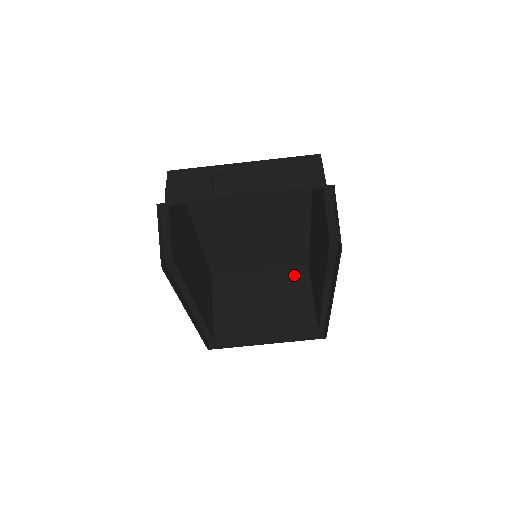
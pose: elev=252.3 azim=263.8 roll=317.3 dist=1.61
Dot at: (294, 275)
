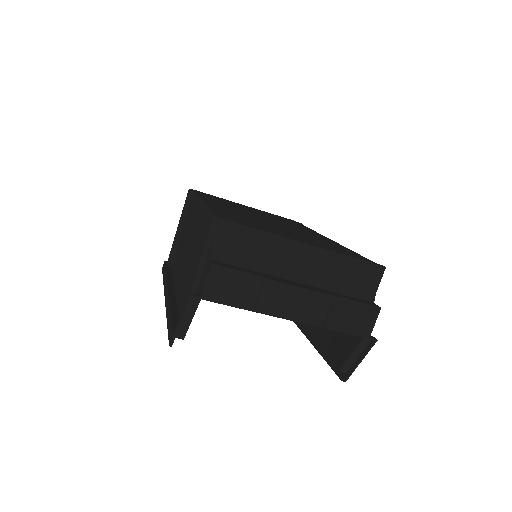
Dot at: occluded
